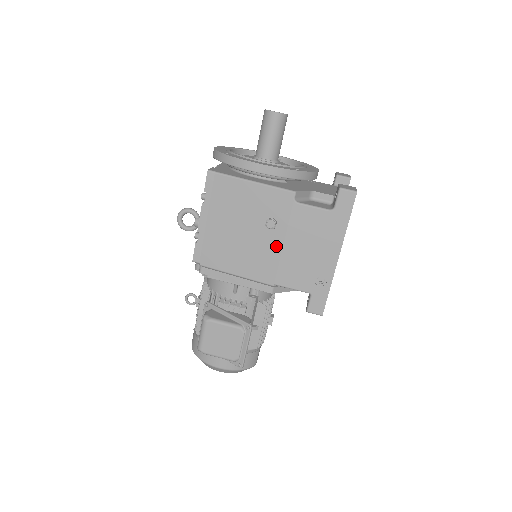
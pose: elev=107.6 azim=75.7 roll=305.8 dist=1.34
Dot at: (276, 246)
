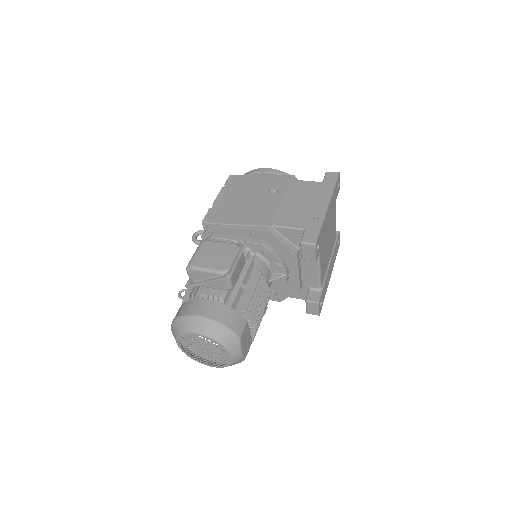
Dot at: (276, 203)
